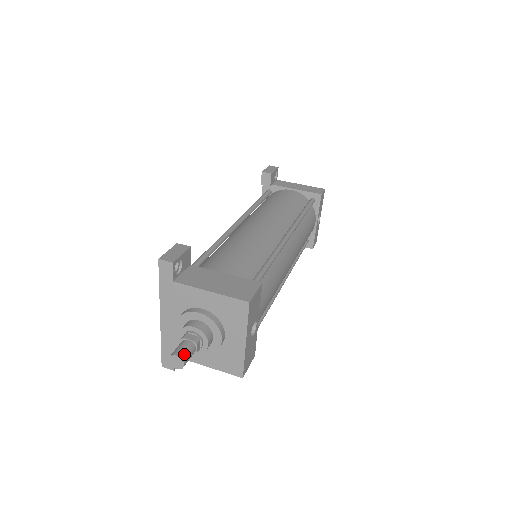
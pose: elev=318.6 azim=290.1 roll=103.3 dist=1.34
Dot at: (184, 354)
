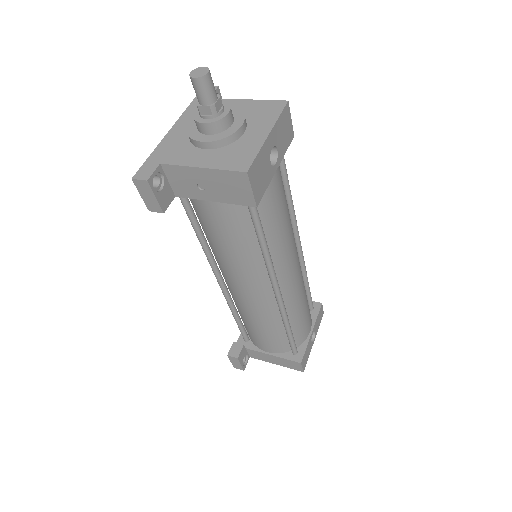
Dot at: (210, 75)
